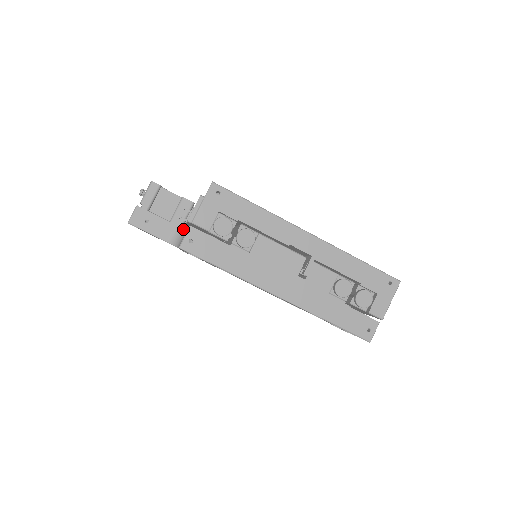
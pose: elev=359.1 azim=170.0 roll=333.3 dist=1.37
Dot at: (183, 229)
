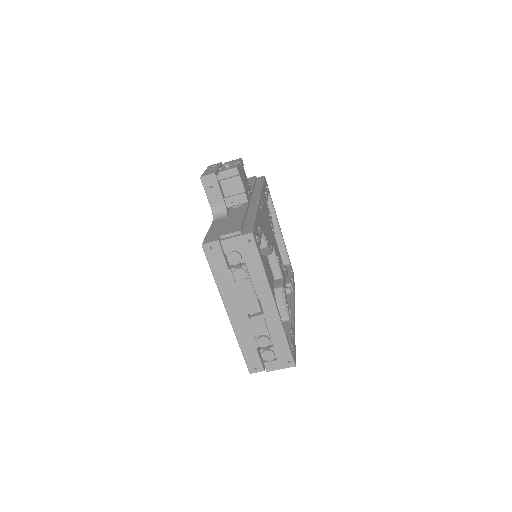
Dot at: (226, 212)
